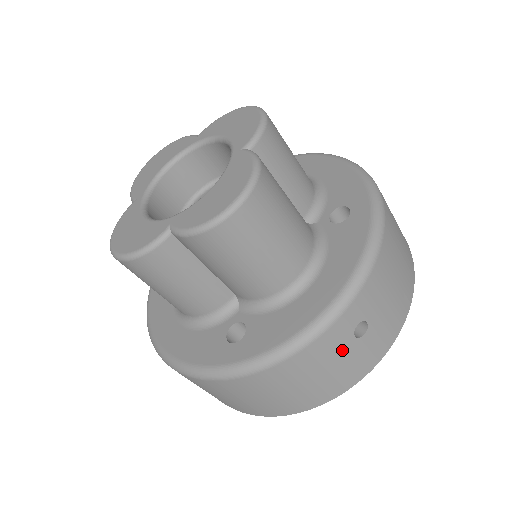
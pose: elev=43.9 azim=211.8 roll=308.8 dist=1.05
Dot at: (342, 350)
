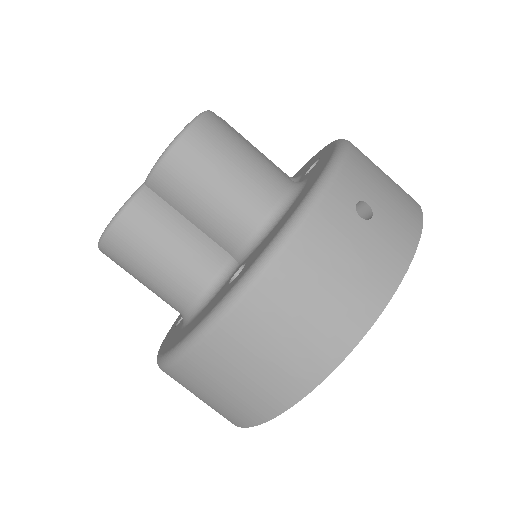
Dot at: (352, 233)
